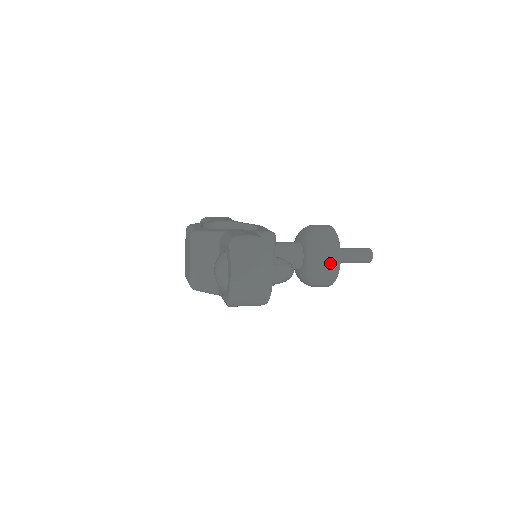
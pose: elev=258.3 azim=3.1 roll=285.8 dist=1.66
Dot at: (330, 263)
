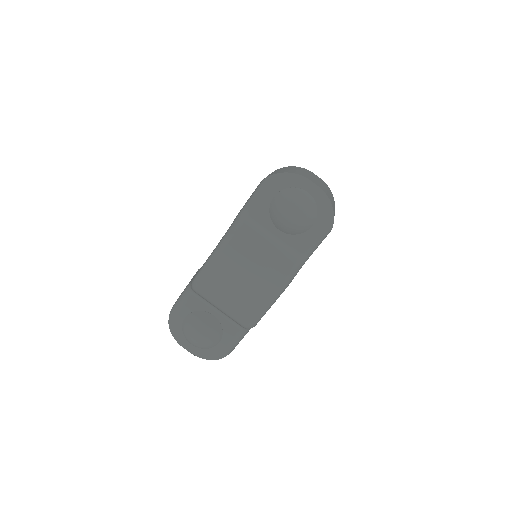
Dot at: occluded
